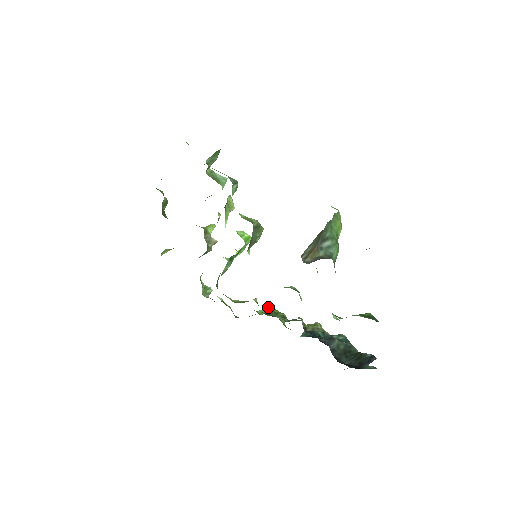
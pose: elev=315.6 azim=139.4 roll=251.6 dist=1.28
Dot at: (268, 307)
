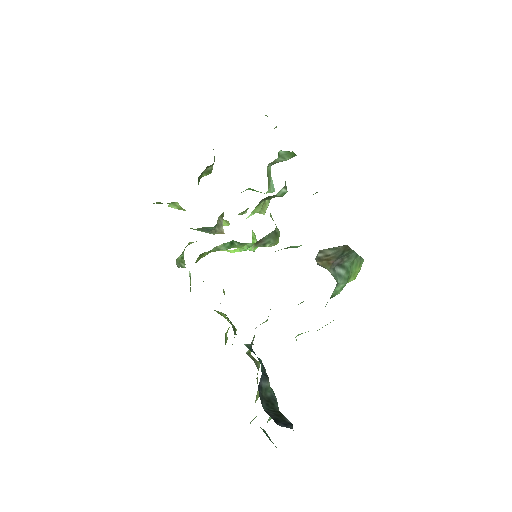
Dot at: occluded
